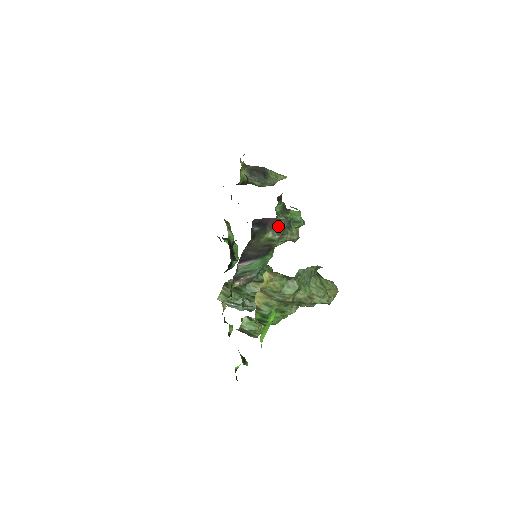
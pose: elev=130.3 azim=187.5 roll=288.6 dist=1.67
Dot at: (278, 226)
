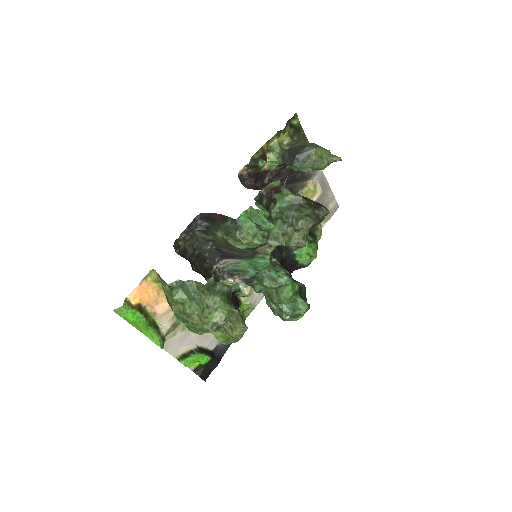
Dot at: (226, 225)
